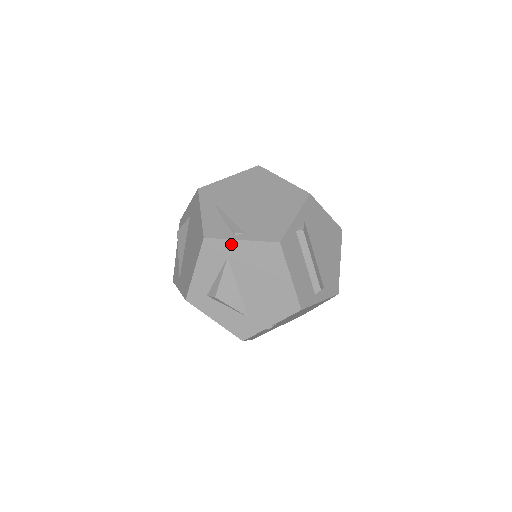
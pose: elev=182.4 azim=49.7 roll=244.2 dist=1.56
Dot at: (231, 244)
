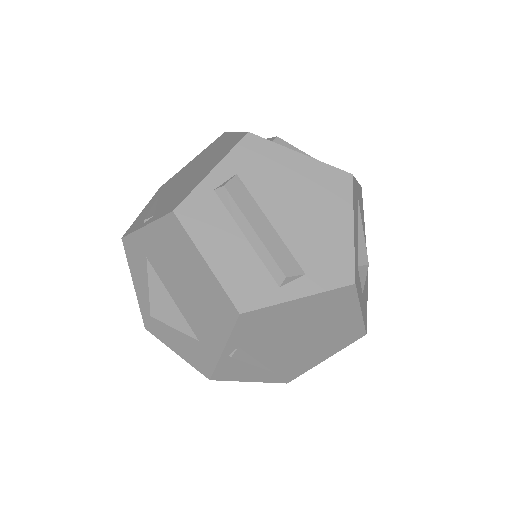
Dot at: (141, 236)
